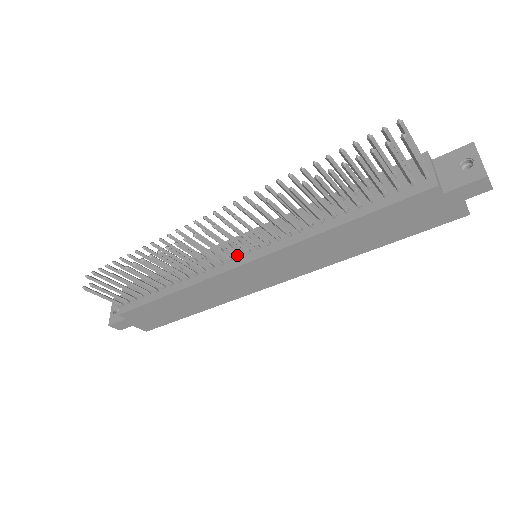
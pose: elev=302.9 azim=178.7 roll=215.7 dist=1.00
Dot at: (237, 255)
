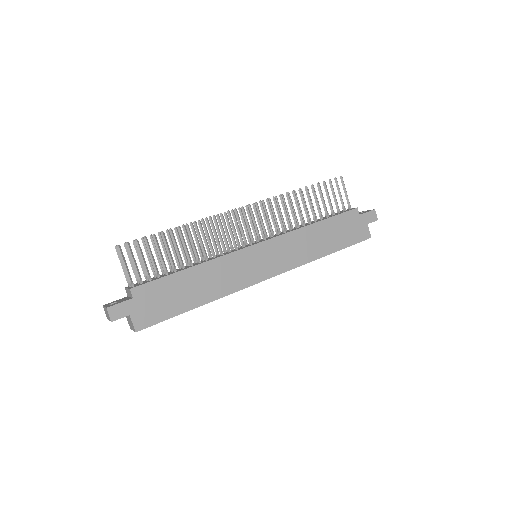
Dot at: (250, 241)
